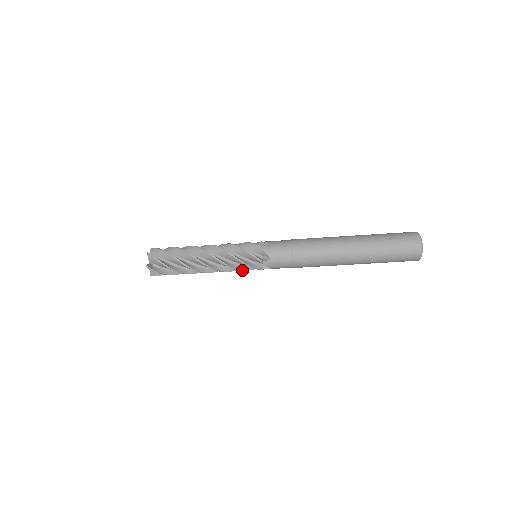
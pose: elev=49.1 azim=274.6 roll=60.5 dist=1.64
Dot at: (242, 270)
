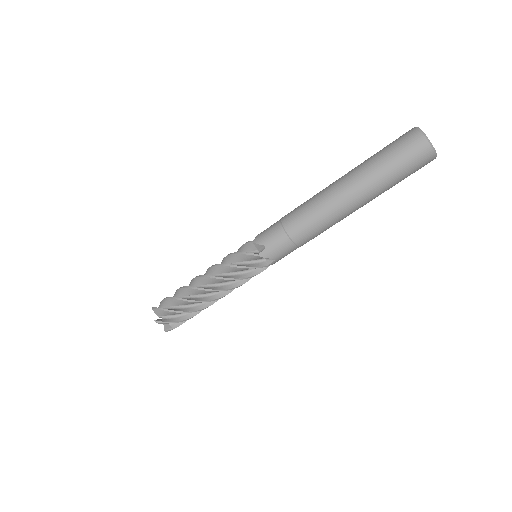
Dot at: occluded
